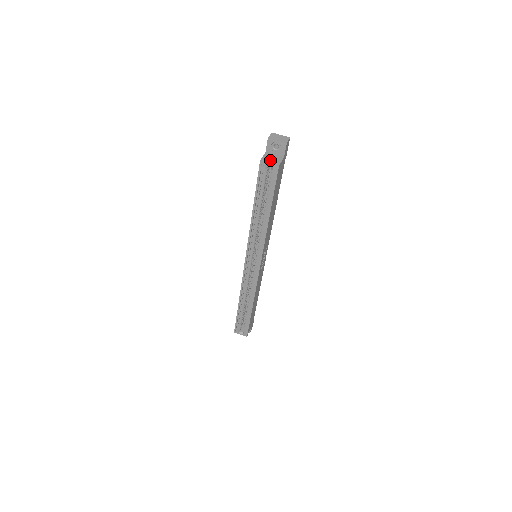
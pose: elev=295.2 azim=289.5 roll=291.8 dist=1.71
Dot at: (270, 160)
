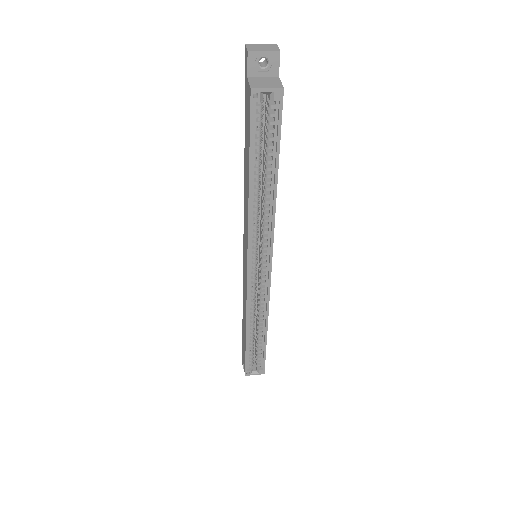
Dot at: (264, 84)
